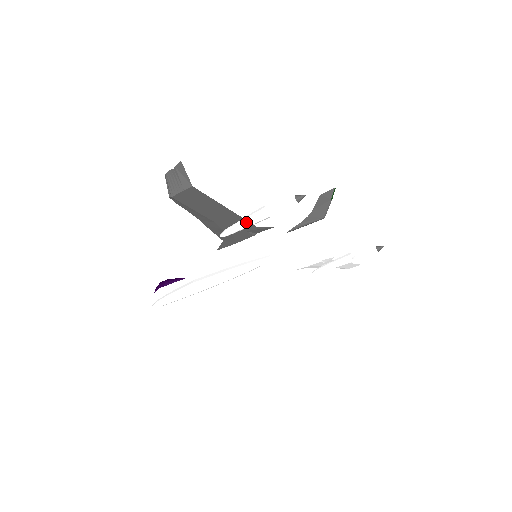
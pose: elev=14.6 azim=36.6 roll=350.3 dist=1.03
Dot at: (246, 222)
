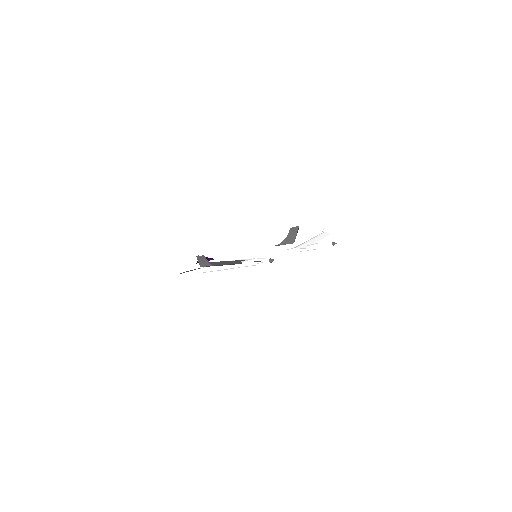
Dot at: (244, 266)
